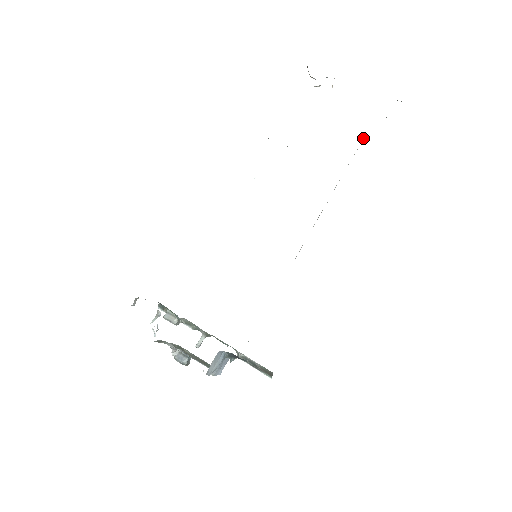
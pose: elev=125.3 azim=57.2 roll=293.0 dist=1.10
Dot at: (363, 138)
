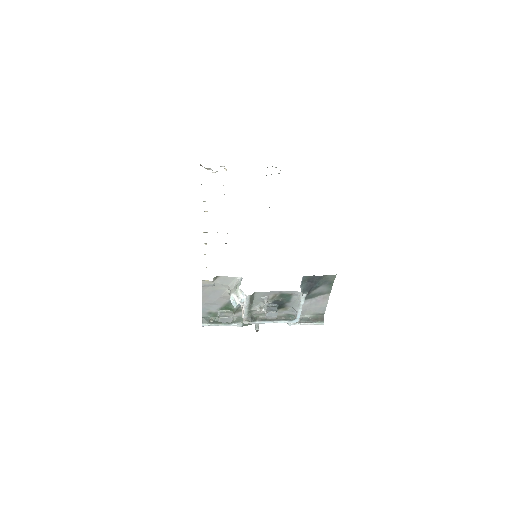
Dot at: occluded
